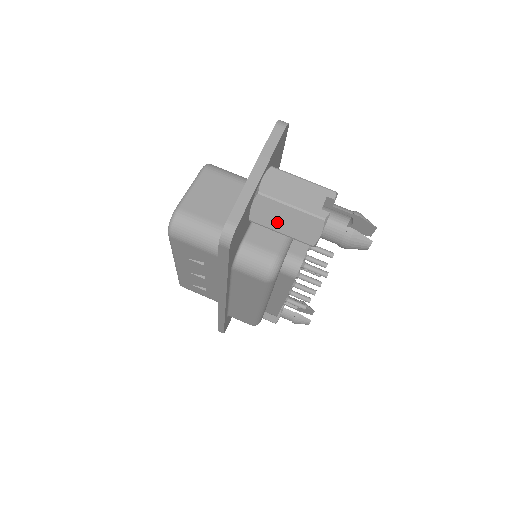
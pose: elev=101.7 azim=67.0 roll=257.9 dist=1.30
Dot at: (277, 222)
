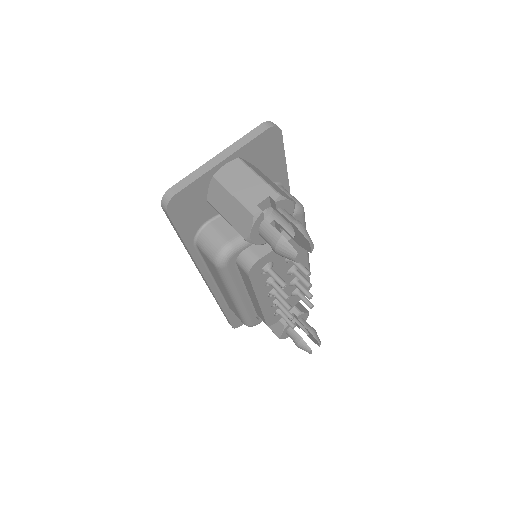
Dot at: (224, 208)
